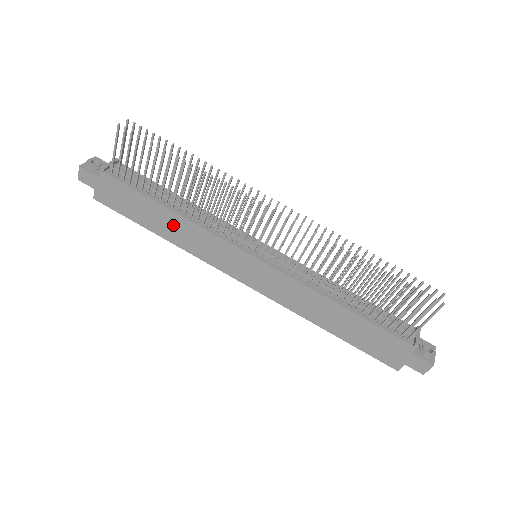
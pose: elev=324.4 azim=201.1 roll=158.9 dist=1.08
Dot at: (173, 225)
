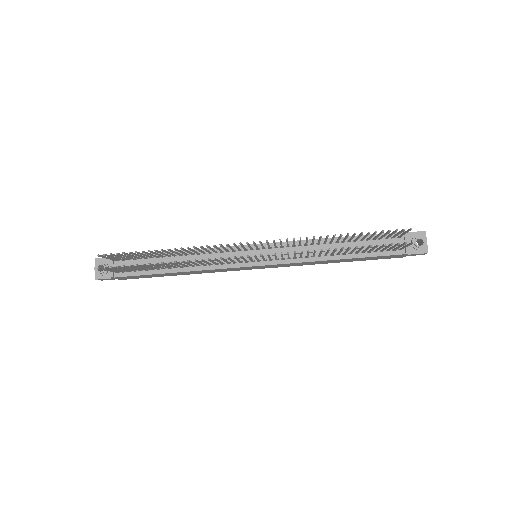
Dot at: (186, 273)
